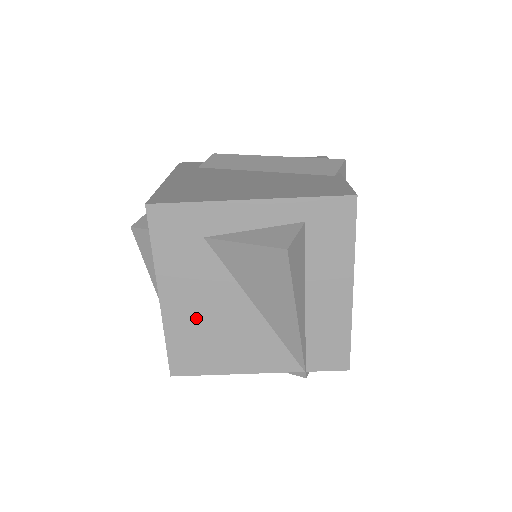
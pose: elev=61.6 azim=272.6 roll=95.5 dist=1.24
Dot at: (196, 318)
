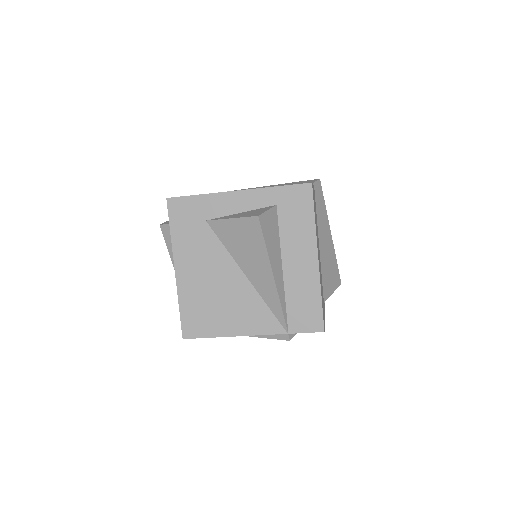
Dot at: (201, 286)
